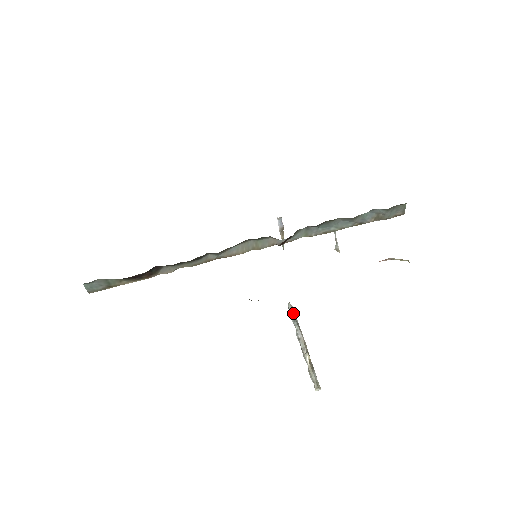
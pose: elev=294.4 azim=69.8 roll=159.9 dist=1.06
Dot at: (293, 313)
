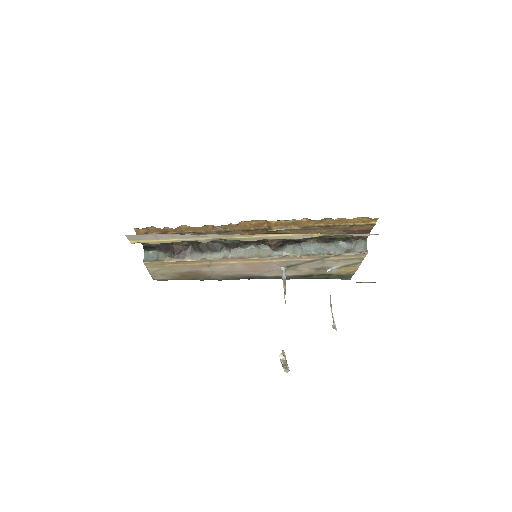
Dot at: occluded
